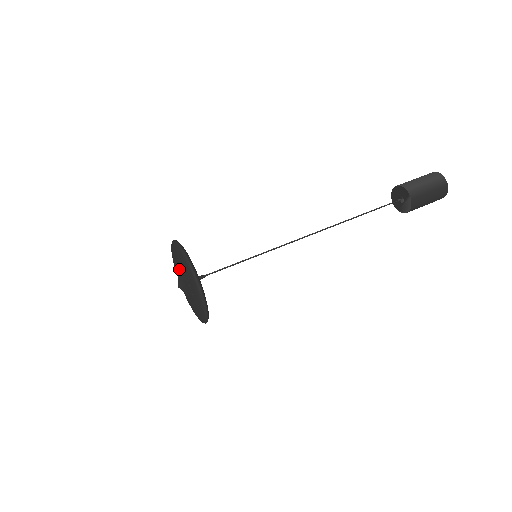
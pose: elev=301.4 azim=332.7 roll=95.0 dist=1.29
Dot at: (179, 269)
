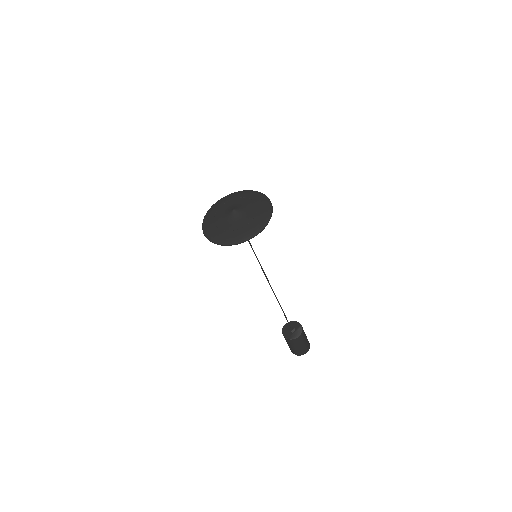
Dot at: (240, 201)
